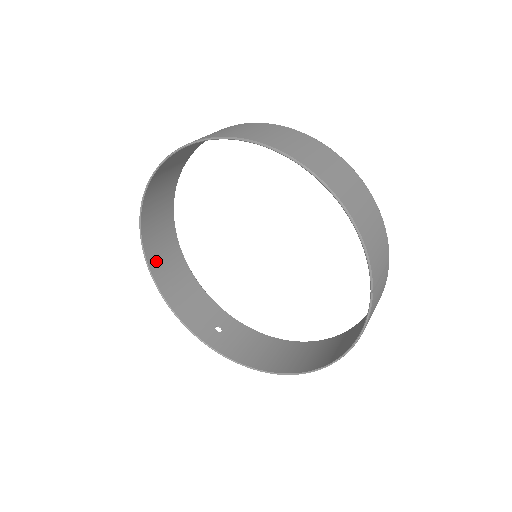
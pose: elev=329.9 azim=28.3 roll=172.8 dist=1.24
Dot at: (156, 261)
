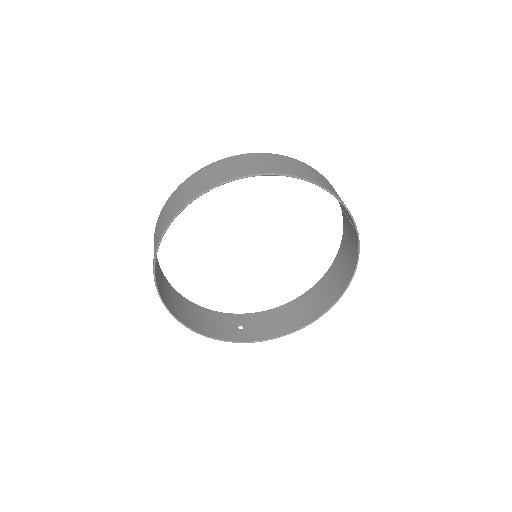
Dot at: (174, 309)
